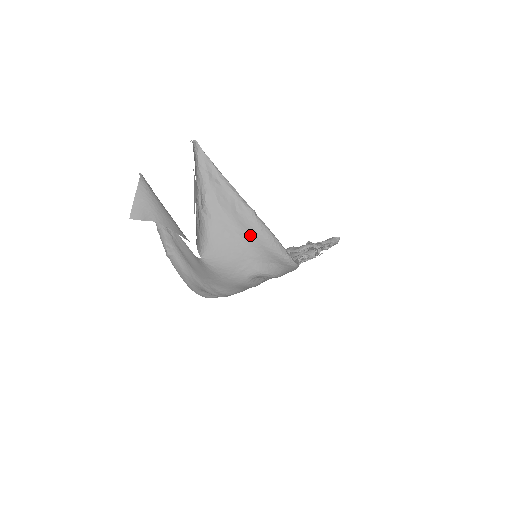
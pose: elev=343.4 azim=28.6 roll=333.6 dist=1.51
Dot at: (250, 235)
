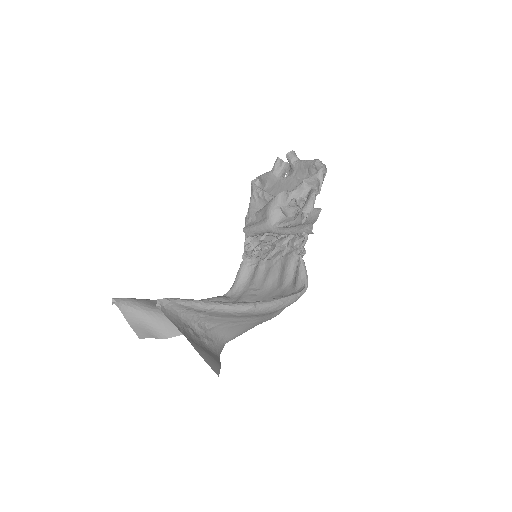
Dot at: (259, 315)
